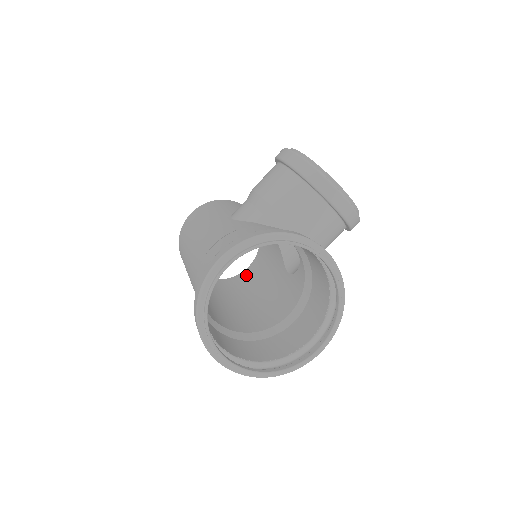
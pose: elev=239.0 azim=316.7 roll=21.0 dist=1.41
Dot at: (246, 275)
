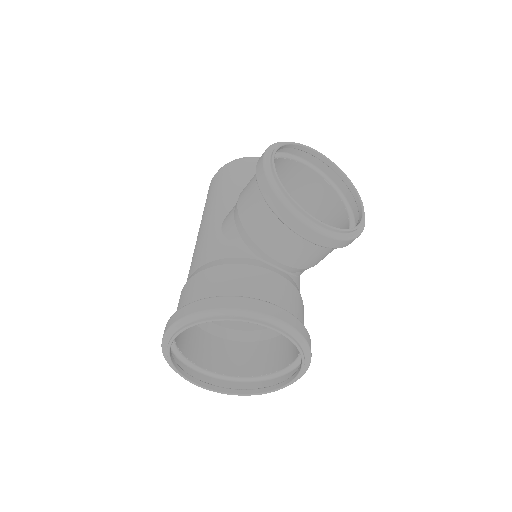
Dot at: occluded
